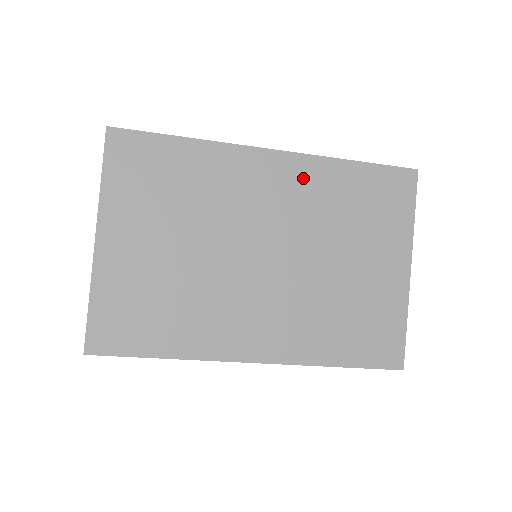
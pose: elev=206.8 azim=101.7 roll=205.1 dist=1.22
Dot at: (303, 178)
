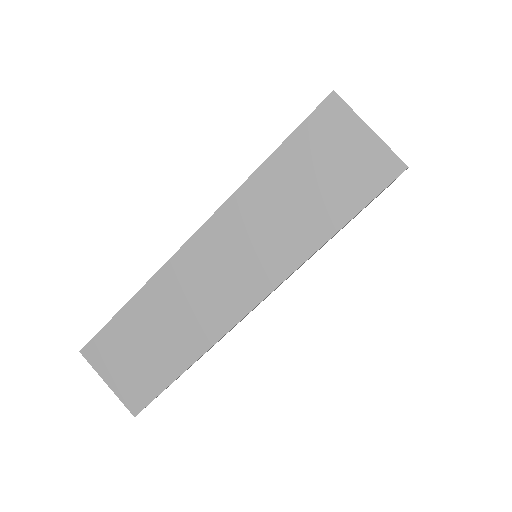
Dot at: occluded
